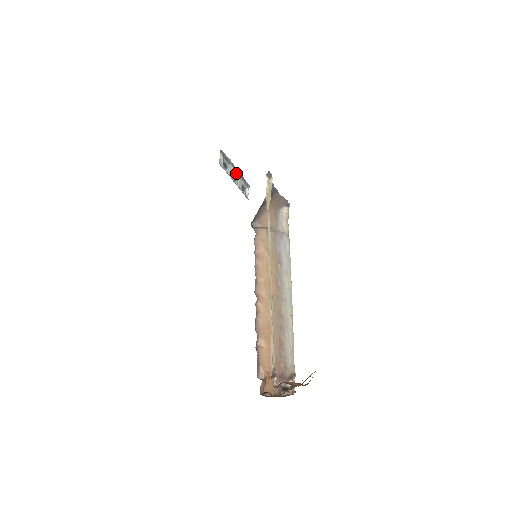
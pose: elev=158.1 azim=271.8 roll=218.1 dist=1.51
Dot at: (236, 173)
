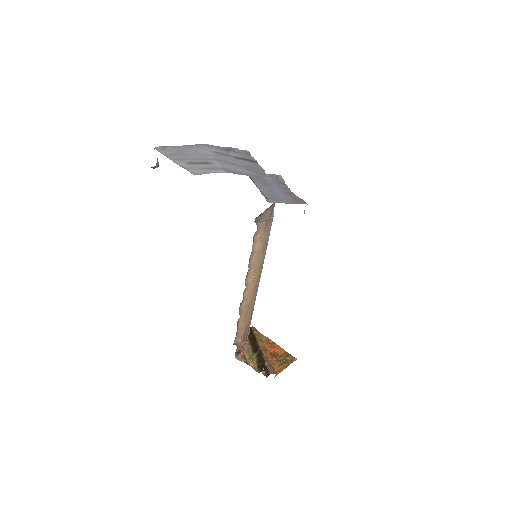
Dot at: occluded
